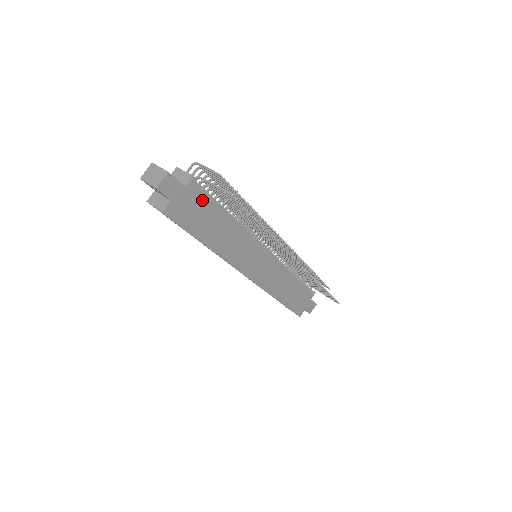
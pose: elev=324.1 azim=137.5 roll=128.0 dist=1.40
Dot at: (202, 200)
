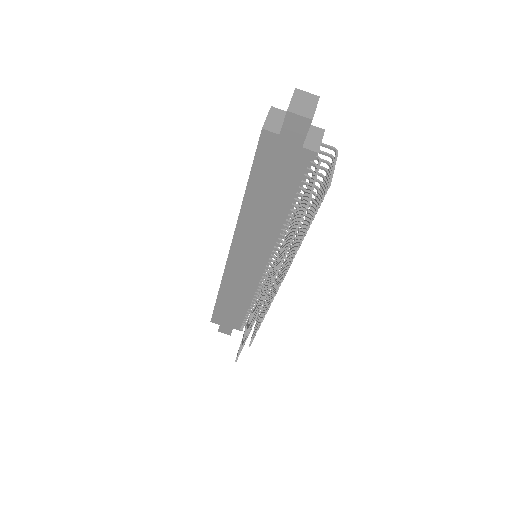
Dot at: (294, 173)
